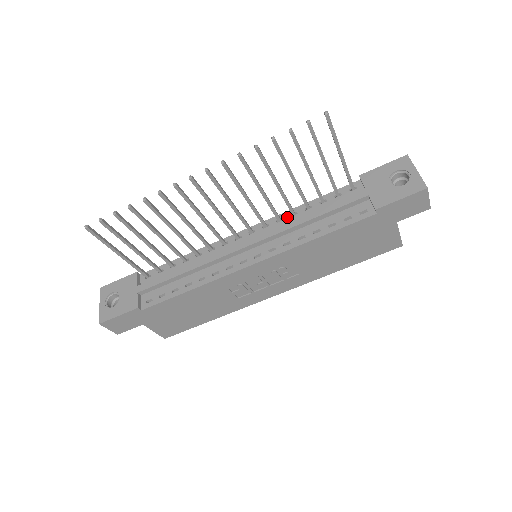
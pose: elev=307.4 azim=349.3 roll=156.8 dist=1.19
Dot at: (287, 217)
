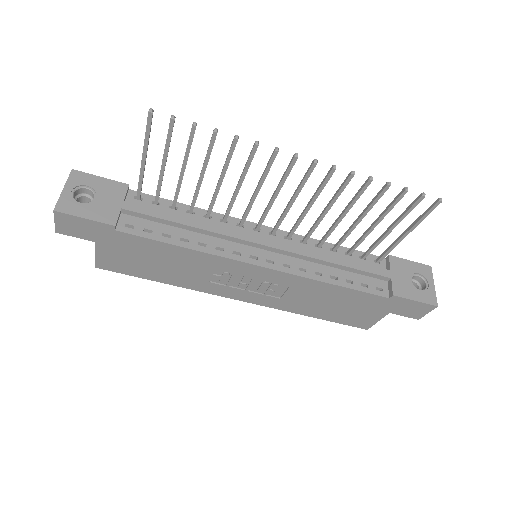
Dot at: (312, 244)
